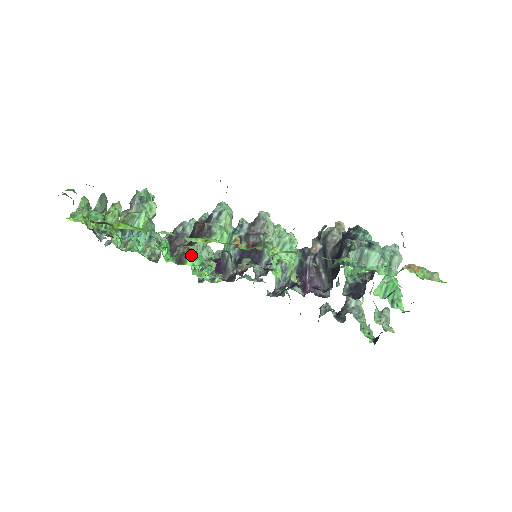
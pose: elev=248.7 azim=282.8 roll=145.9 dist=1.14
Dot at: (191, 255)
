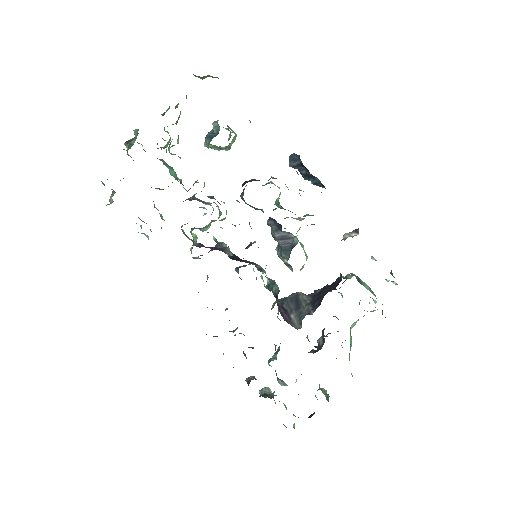
Dot at: occluded
